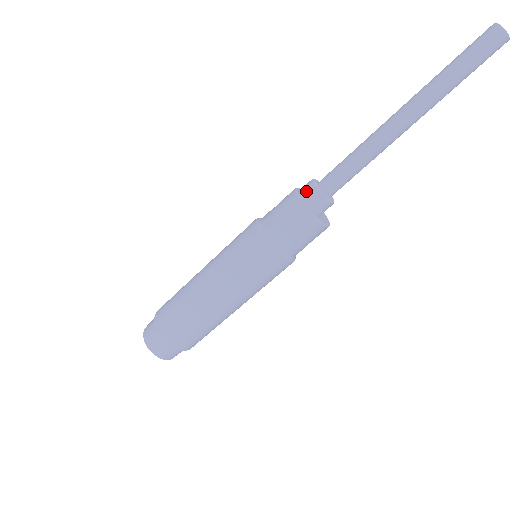
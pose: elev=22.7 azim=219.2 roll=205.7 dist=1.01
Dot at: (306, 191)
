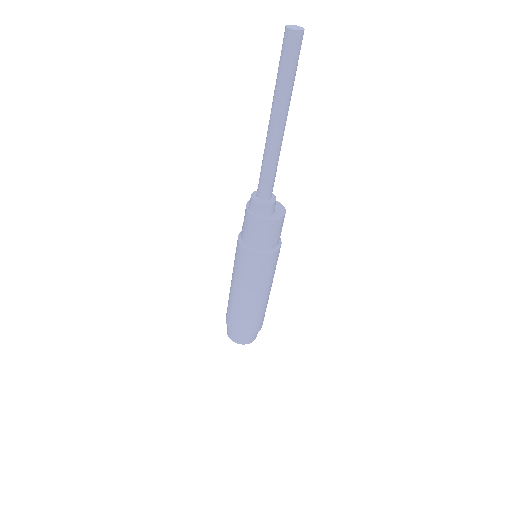
Dot at: (252, 207)
